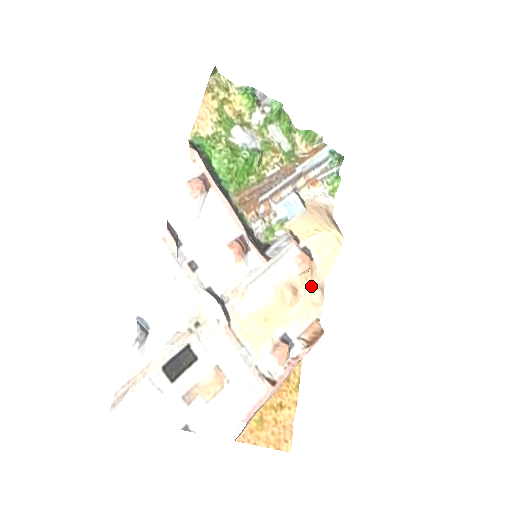
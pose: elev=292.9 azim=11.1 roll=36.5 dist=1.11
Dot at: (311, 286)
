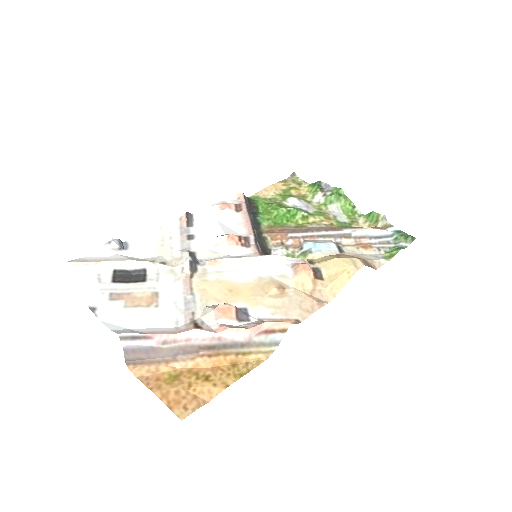
Dot at: (306, 295)
